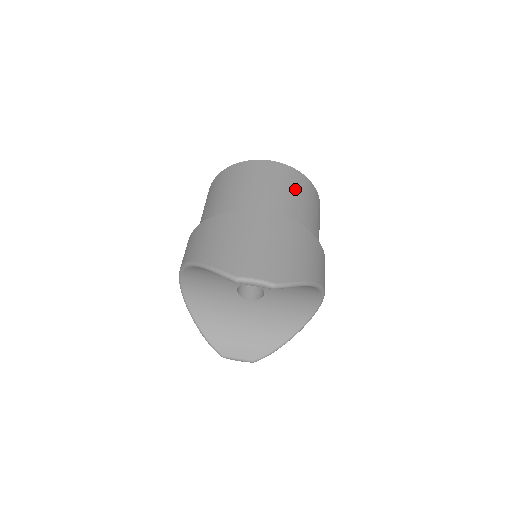
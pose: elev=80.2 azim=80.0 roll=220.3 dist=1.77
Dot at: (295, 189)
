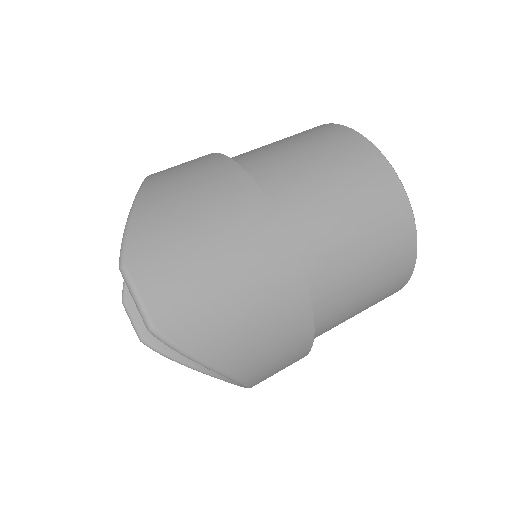
Dot at: (375, 244)
